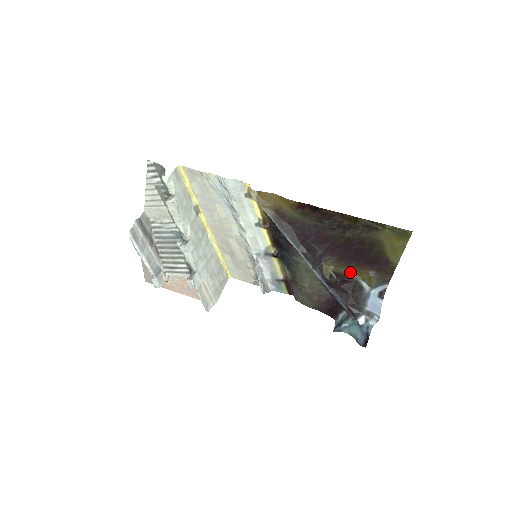
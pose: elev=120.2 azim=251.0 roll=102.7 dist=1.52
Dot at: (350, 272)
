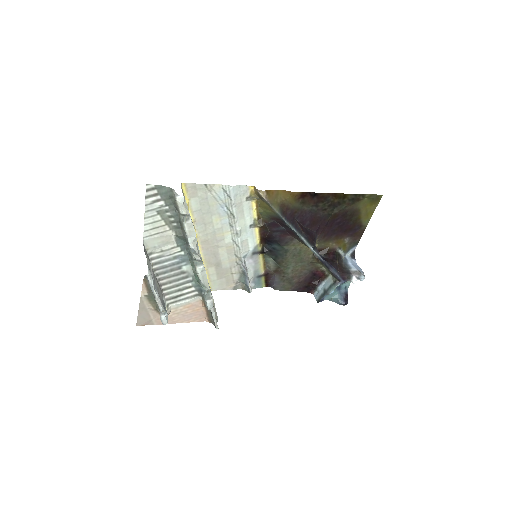
Dot at: (330, 245)
